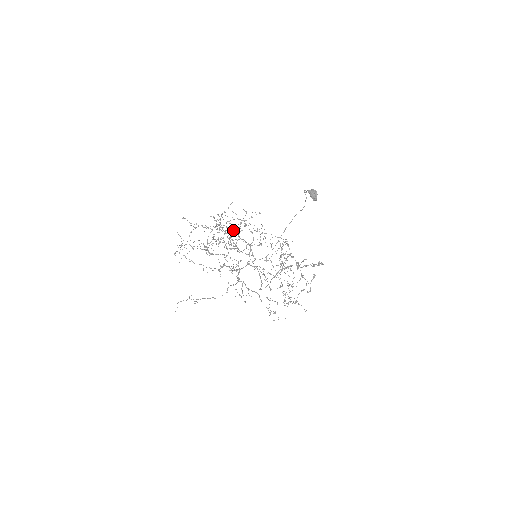
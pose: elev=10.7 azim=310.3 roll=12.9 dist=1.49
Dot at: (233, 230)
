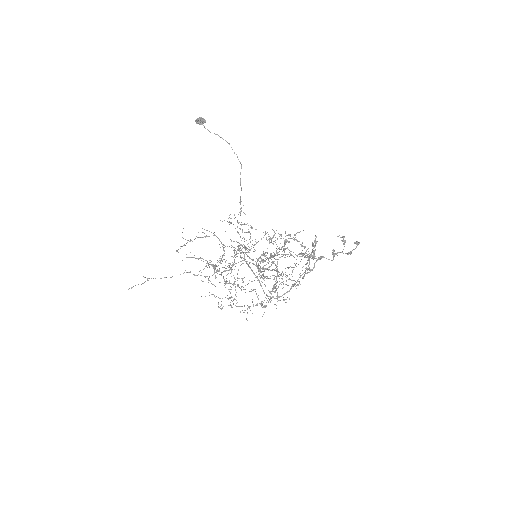
Dot at: occluded
